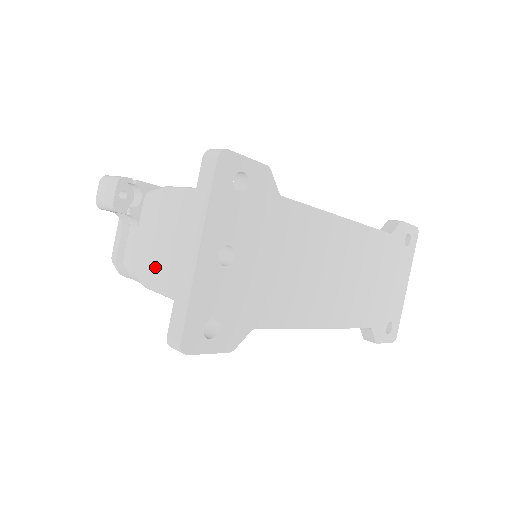
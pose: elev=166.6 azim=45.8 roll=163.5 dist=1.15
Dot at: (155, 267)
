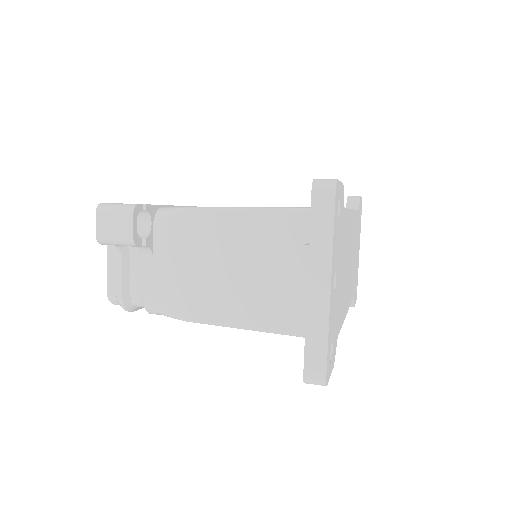
Dot at: (195, 298)
